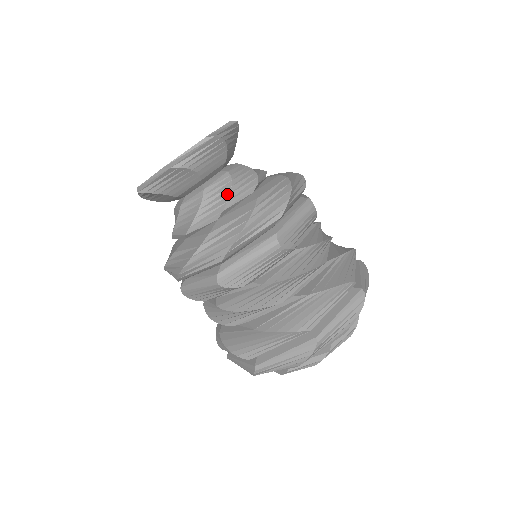
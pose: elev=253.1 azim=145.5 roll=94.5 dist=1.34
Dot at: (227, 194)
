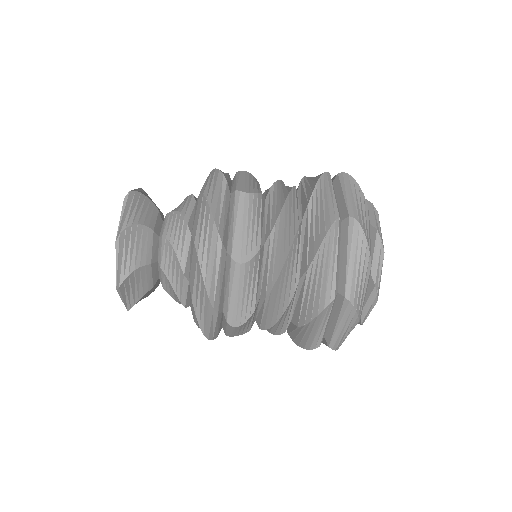
Dot at: (175, 295)
